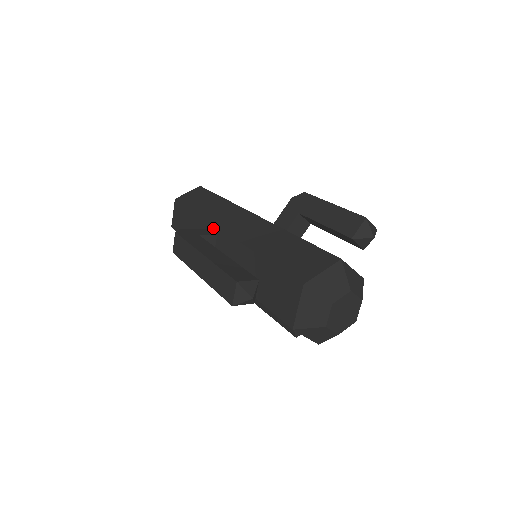
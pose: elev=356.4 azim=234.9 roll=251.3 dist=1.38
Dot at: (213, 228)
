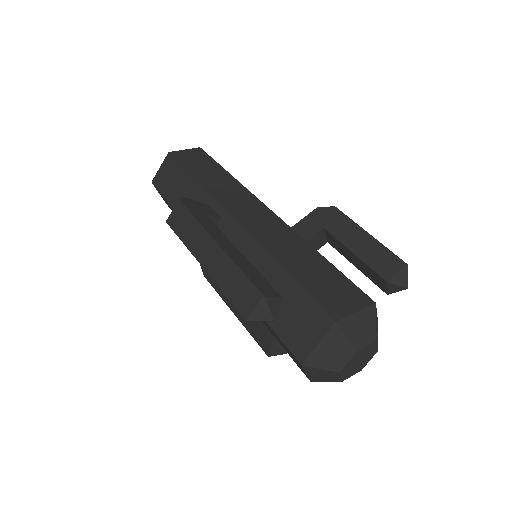
Dot at: (218, 208)
